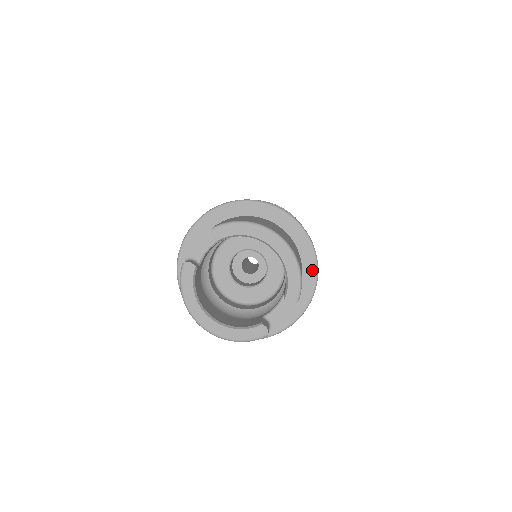
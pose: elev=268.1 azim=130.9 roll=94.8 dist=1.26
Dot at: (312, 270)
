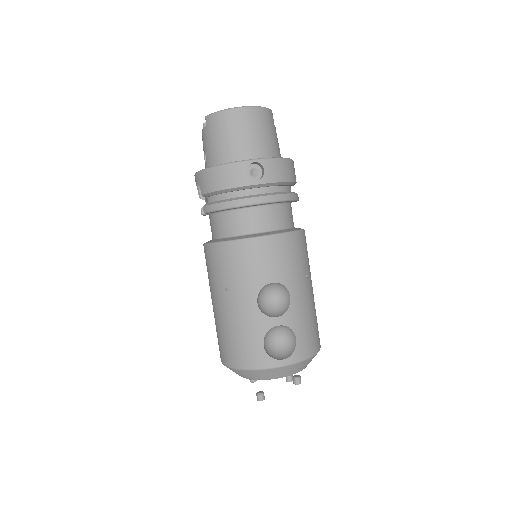
Dot at: occluded
